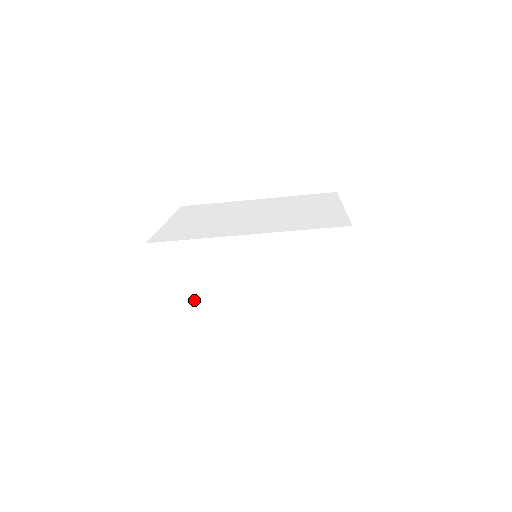
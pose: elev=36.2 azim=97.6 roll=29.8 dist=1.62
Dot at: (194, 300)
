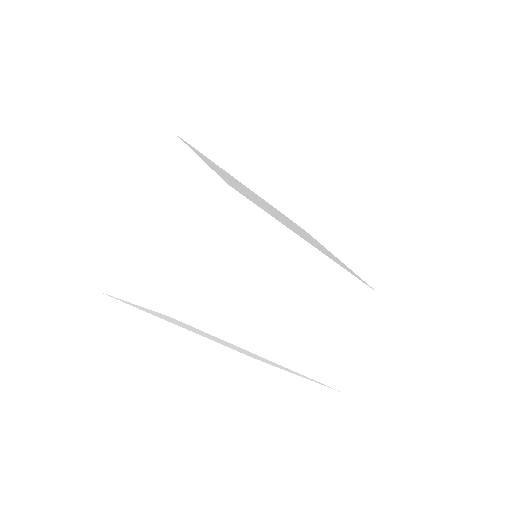
Dot at: (242, 286)
